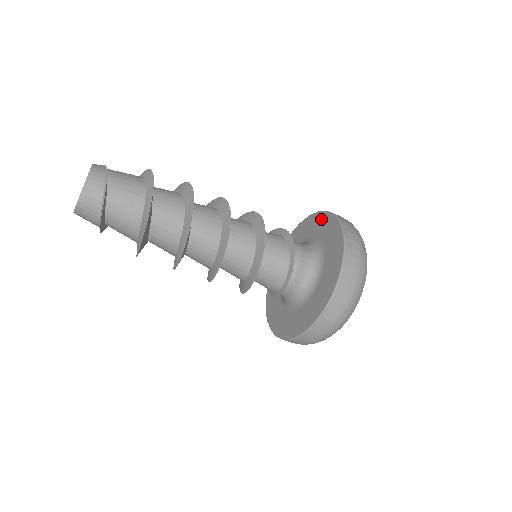
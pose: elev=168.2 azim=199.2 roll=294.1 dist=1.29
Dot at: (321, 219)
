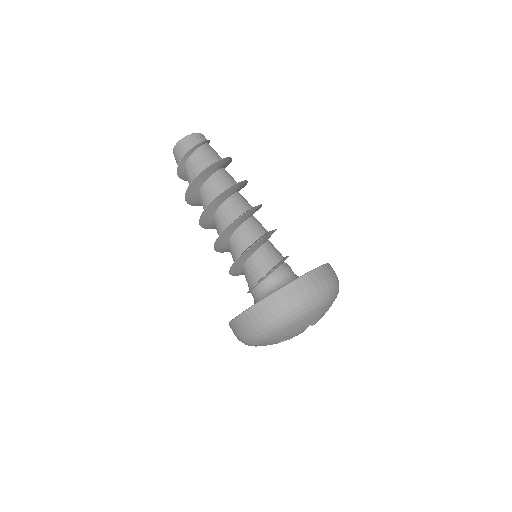
Dot at: occluded
